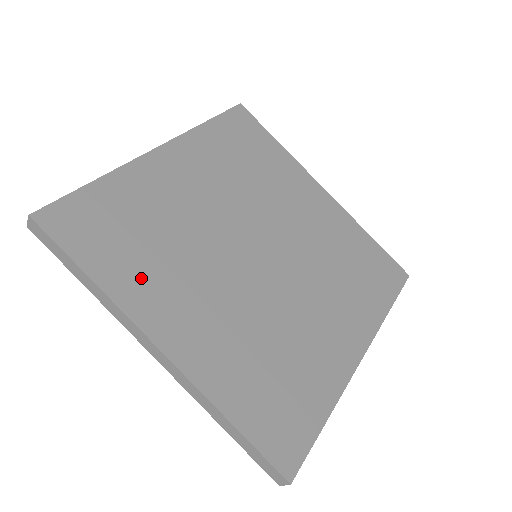
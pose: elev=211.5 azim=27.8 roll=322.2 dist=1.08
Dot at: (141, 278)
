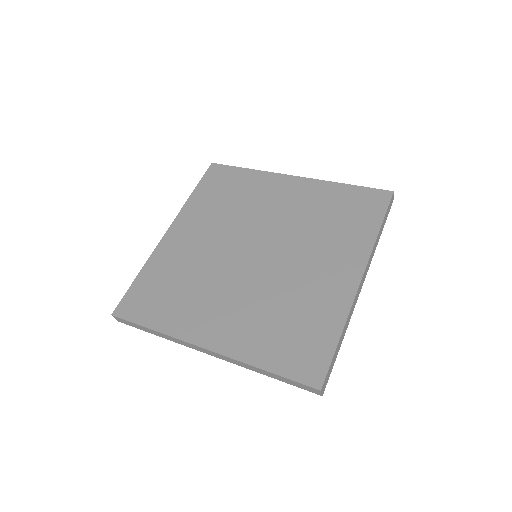
Dot at: (181, 314)
